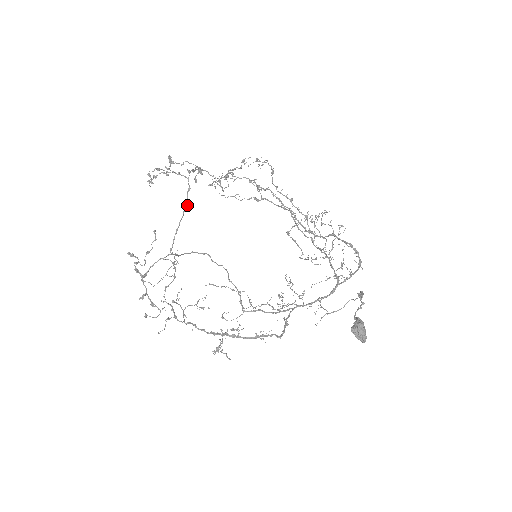
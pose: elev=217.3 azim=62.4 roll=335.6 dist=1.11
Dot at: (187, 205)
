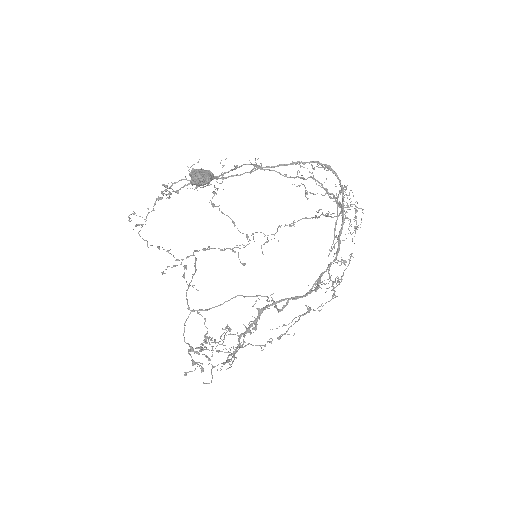
Dot at: (195, 270)
